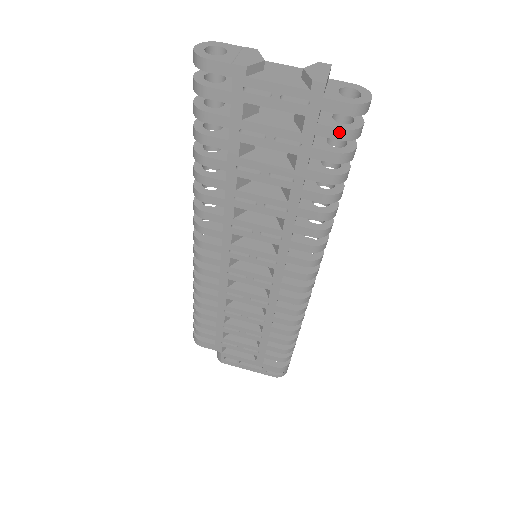
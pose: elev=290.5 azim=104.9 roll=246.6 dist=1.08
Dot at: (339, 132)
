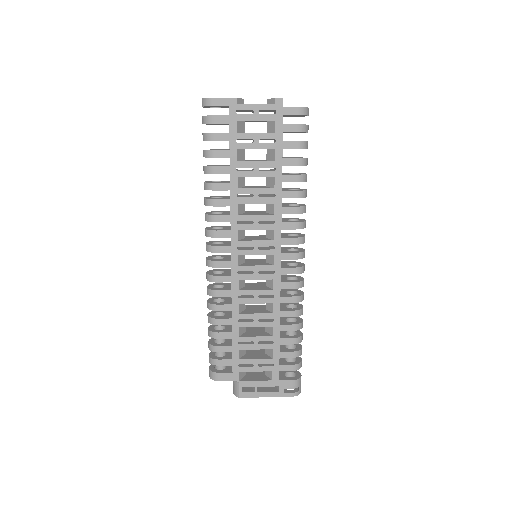
Dot at: (297, 127)
